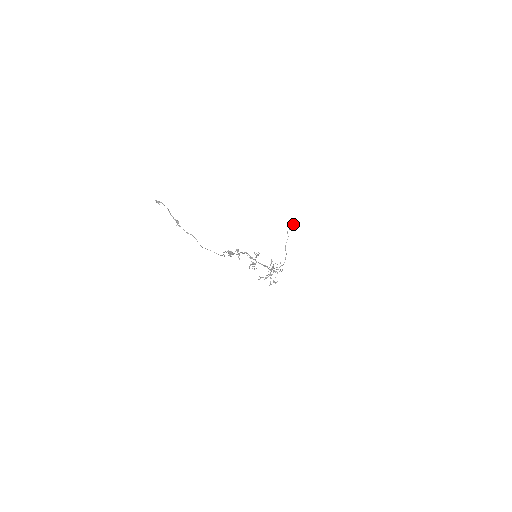
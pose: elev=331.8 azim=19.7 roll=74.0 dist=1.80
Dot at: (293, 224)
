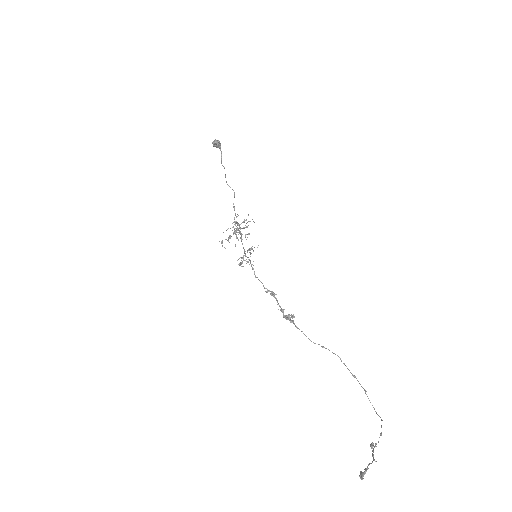
Dot at: (219, 144)
